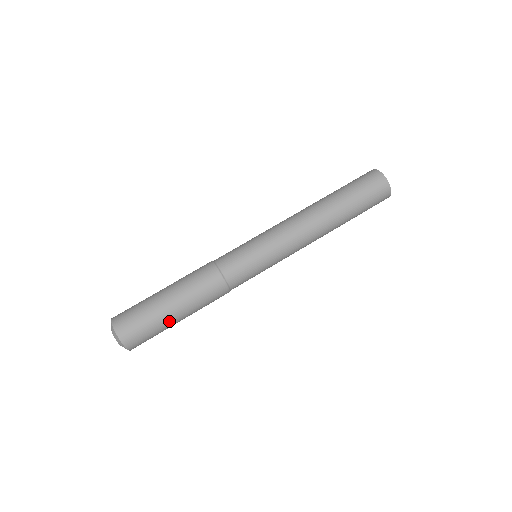
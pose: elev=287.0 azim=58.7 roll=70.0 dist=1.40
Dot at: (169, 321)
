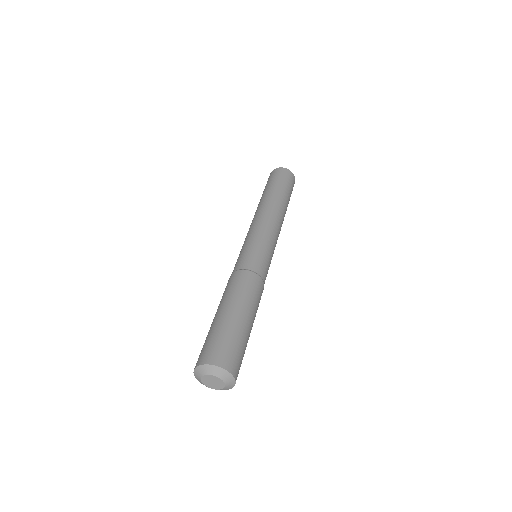
Dot at: (247, 331)
